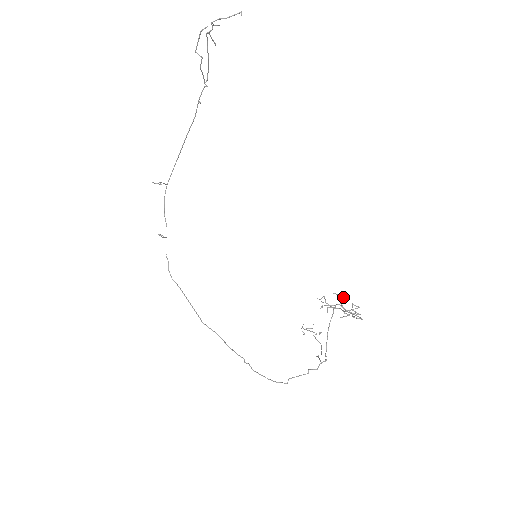
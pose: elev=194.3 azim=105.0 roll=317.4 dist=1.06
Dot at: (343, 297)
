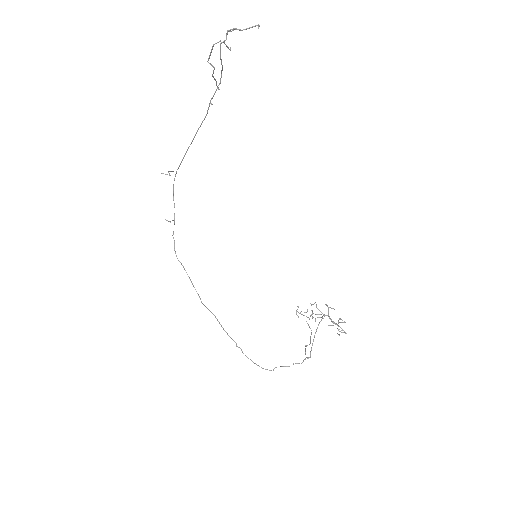
Dot at: occluded
